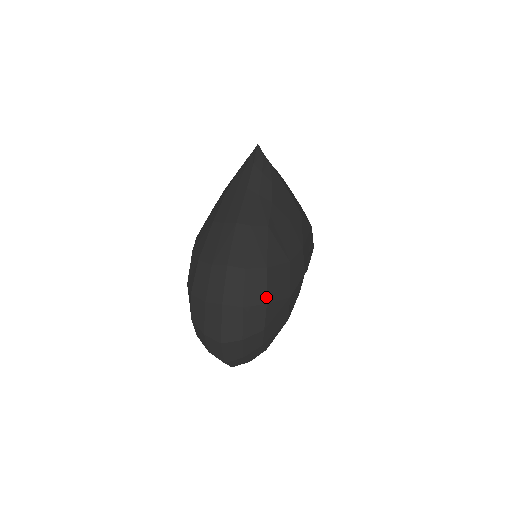
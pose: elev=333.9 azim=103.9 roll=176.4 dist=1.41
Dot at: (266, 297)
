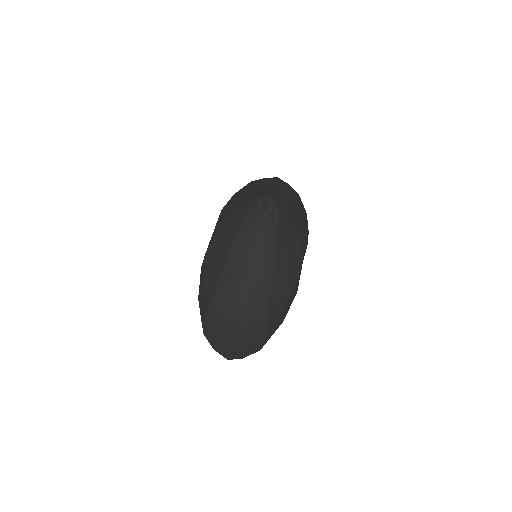
Dot at: (265, 335)
